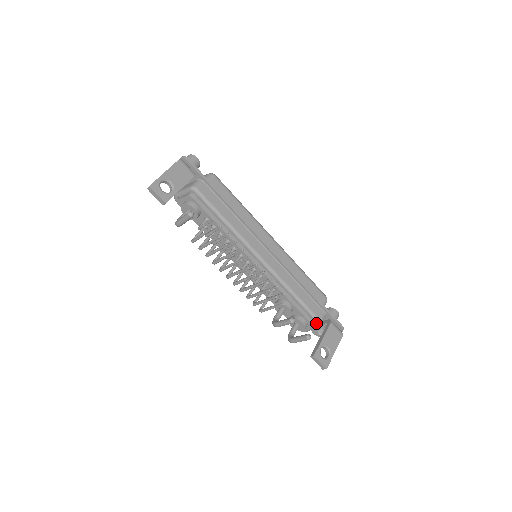
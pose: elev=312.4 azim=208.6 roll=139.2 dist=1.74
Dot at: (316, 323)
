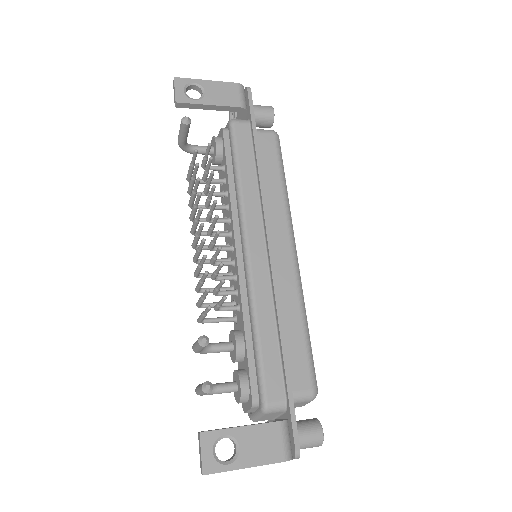
Dot at: (260, 403)
